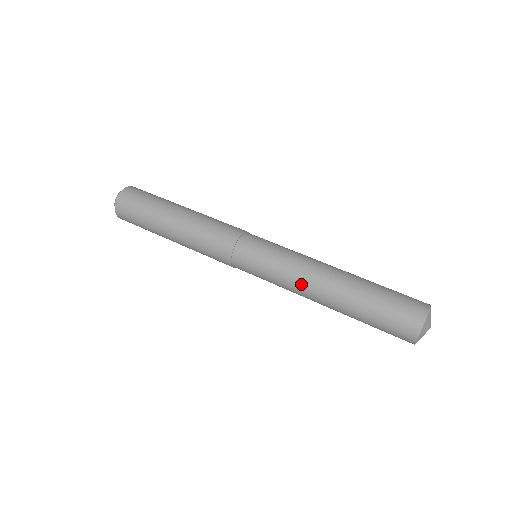
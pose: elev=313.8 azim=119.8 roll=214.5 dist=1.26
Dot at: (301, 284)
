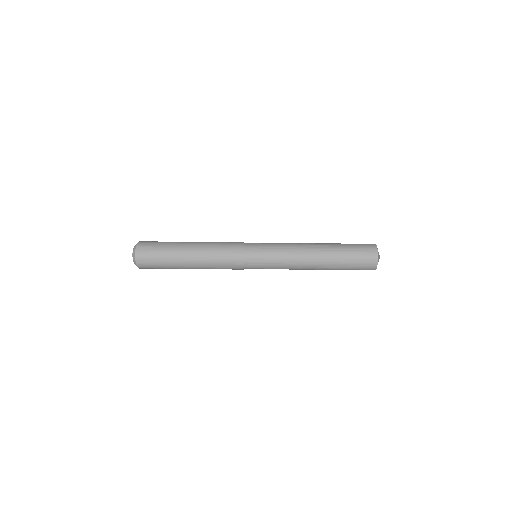
Dot at: (297, 250)
